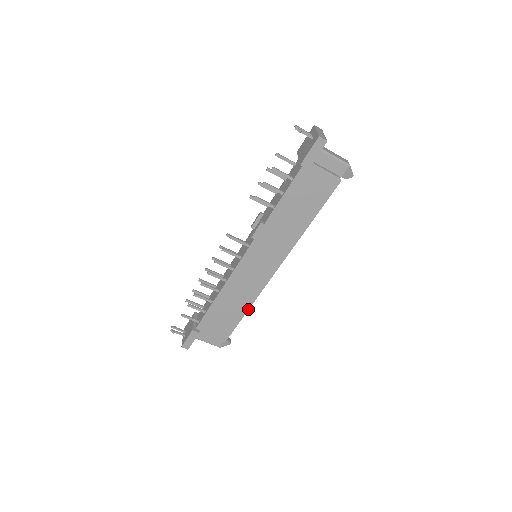
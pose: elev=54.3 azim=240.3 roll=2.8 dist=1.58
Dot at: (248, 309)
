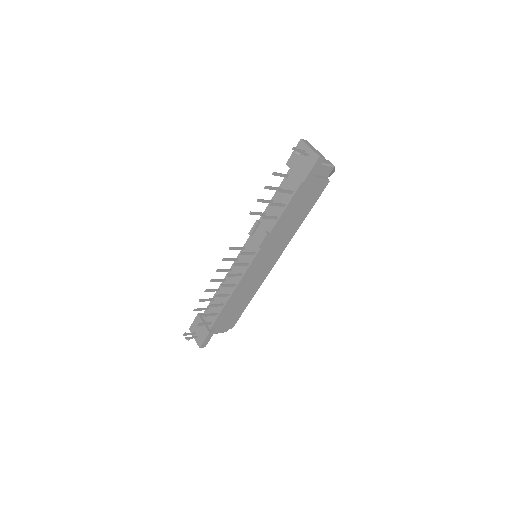
Dot at: (252, 297)
